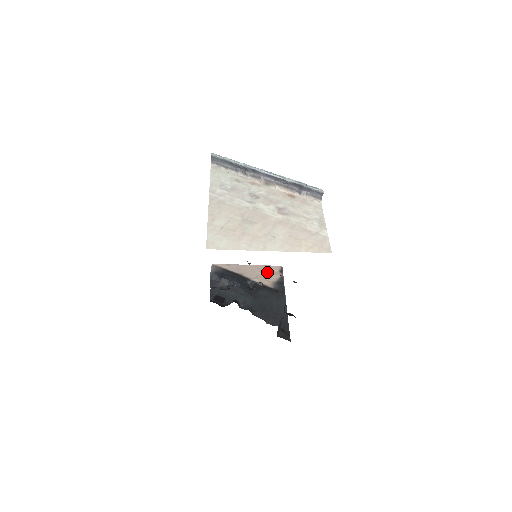
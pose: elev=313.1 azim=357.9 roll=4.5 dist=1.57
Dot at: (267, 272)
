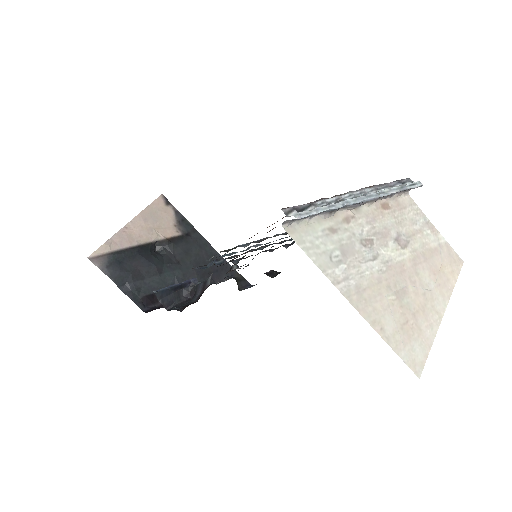
Dot at: (157, 217)
